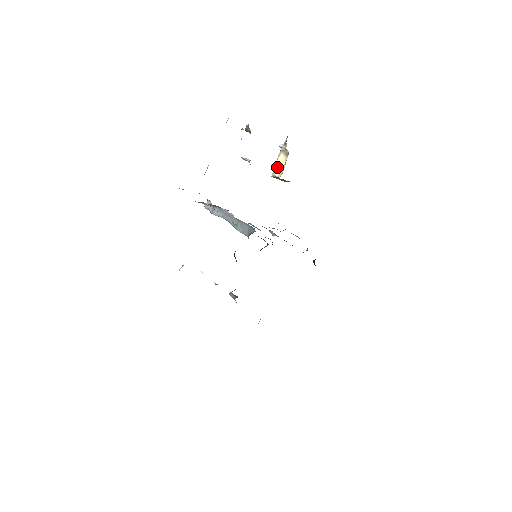
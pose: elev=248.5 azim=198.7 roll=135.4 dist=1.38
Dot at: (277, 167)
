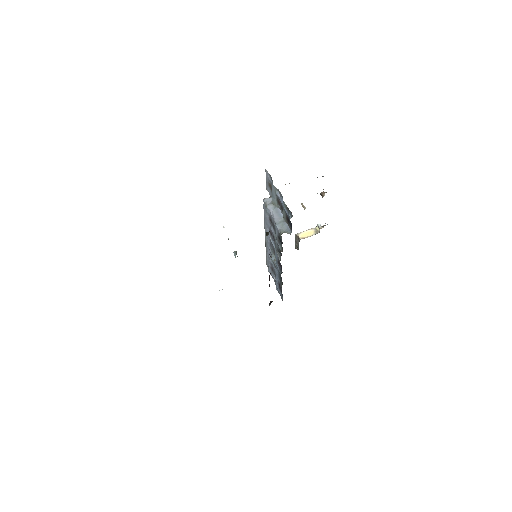
Dot at: (304, 233)
